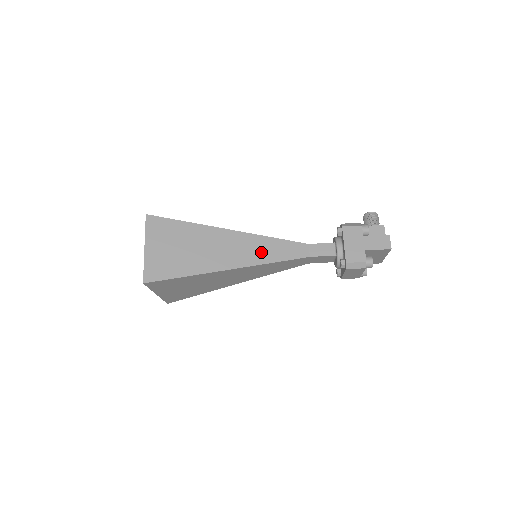
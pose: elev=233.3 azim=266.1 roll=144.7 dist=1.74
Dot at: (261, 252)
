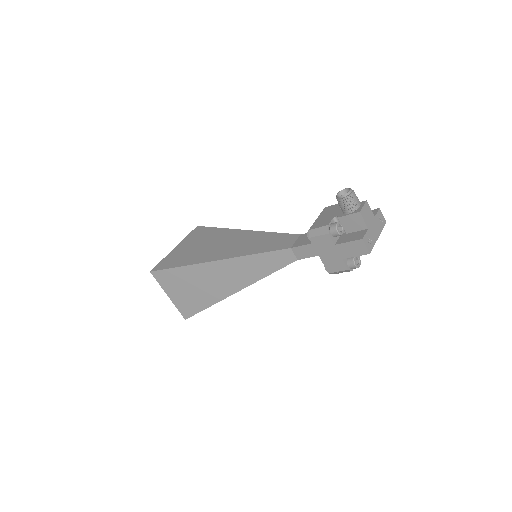
Dot at: (252, 271)
